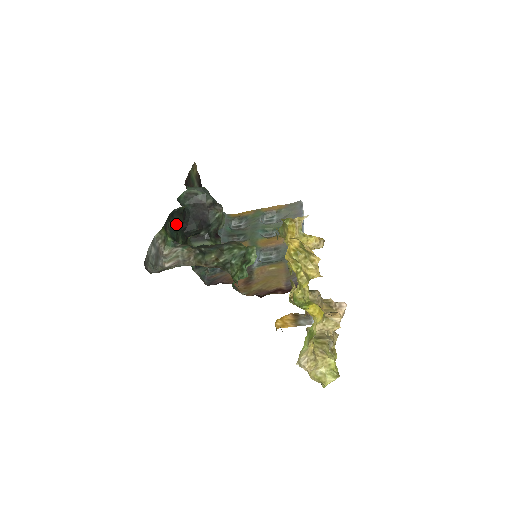
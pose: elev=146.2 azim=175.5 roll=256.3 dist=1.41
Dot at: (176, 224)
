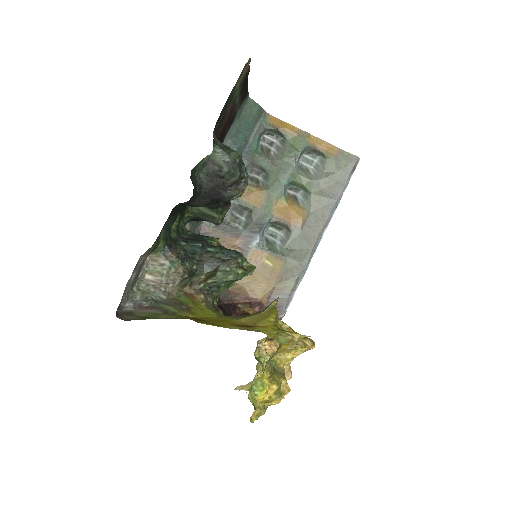
Dot at: (178, 208)
